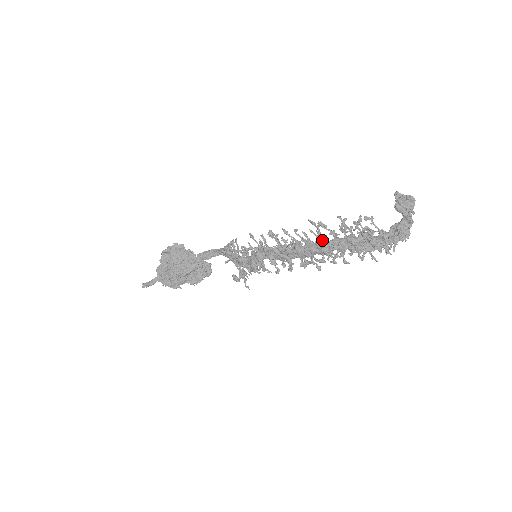
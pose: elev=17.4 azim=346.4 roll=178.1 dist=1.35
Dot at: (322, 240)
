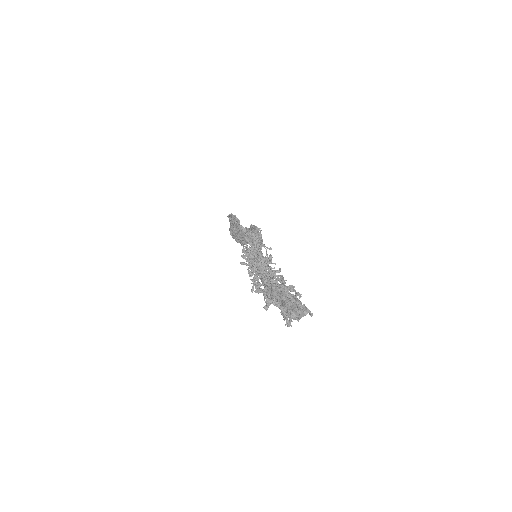
Dot at: occluded
